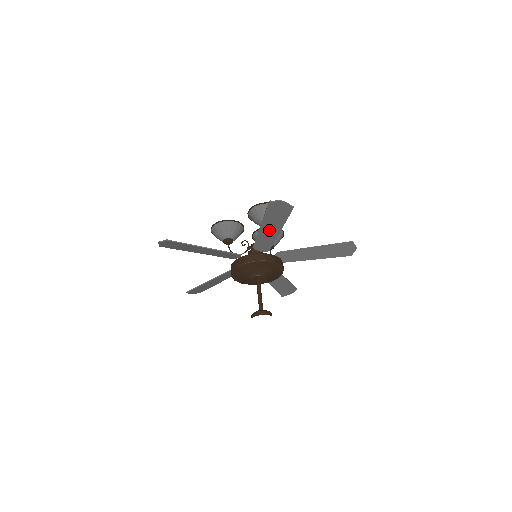
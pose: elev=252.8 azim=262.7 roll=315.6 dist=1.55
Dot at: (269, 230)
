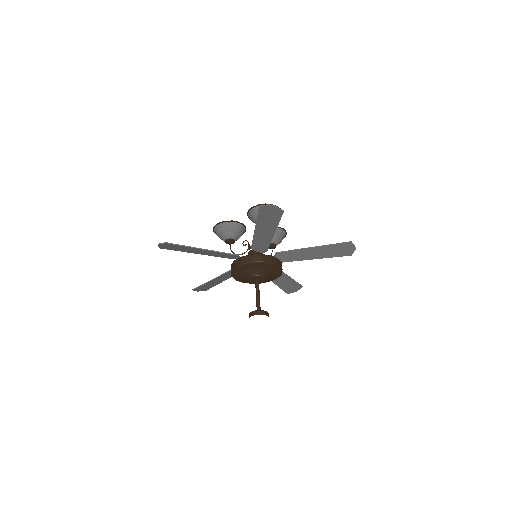
Dot at: (264, 232)
